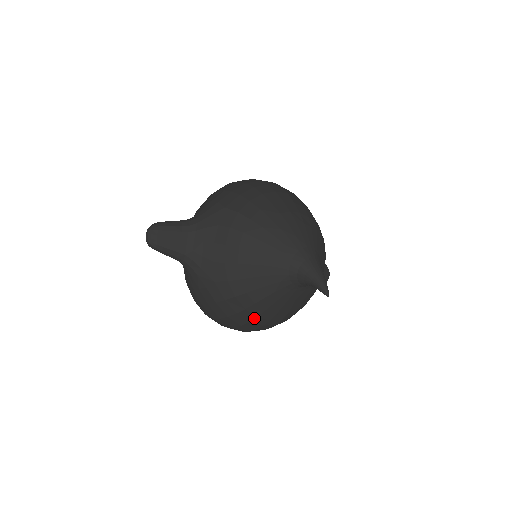
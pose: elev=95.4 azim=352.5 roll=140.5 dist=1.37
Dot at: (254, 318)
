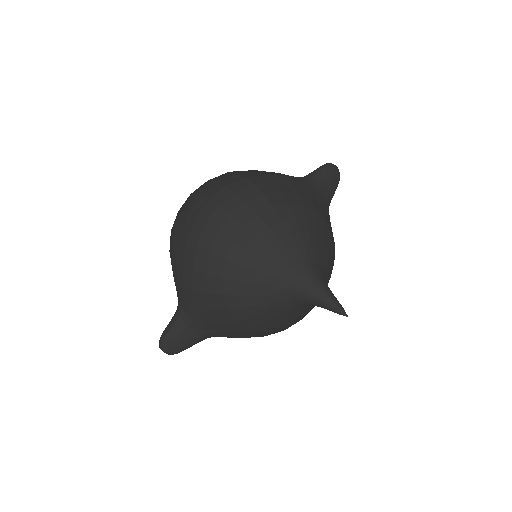
Dot at: occluded
